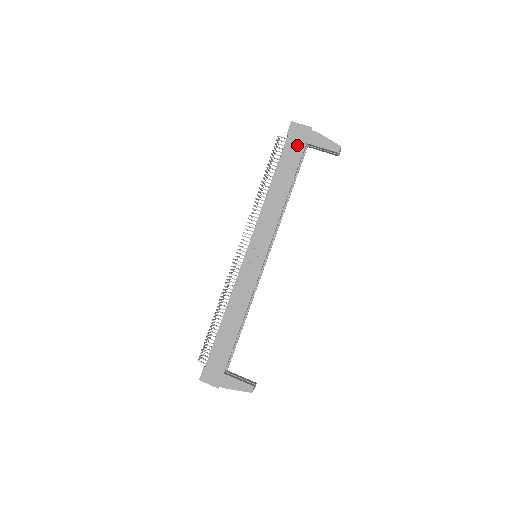
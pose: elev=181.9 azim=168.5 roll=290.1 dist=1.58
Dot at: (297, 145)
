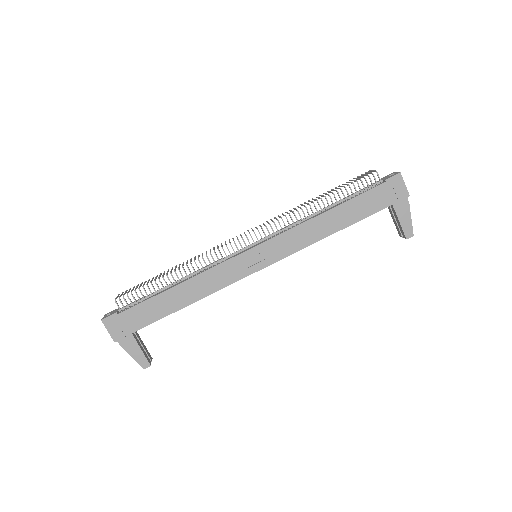
Dot at: (384, 198)
